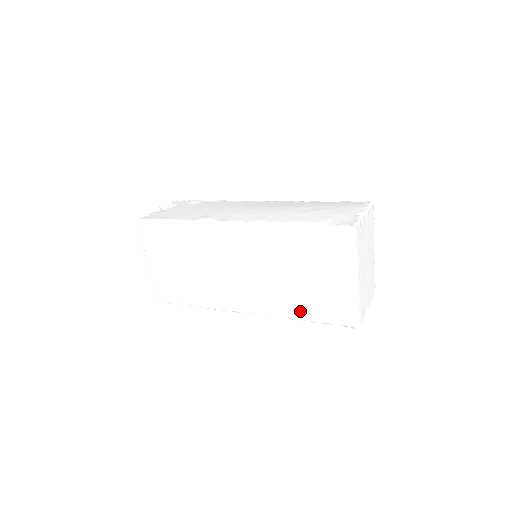
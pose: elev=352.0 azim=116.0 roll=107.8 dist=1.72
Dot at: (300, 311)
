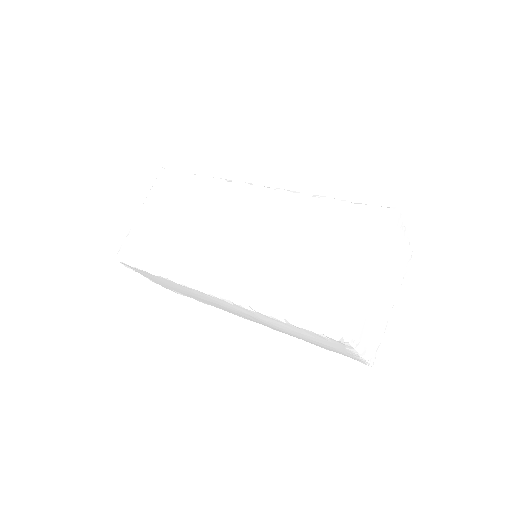
Dot at: (282, 299)
